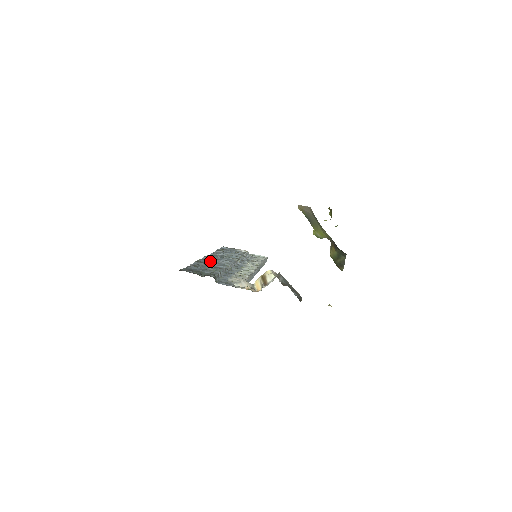
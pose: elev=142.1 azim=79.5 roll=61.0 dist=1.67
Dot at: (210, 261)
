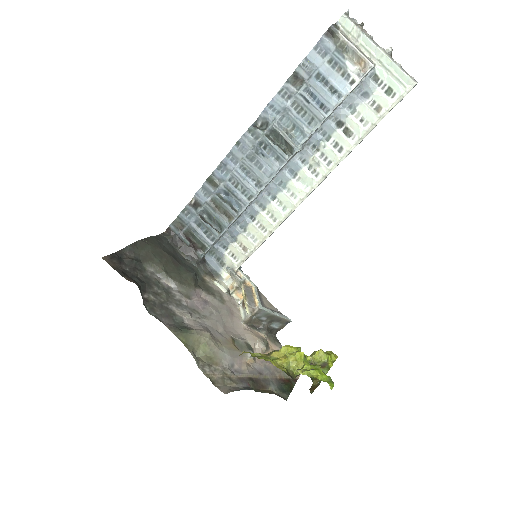
Dot at: (232, 175)
